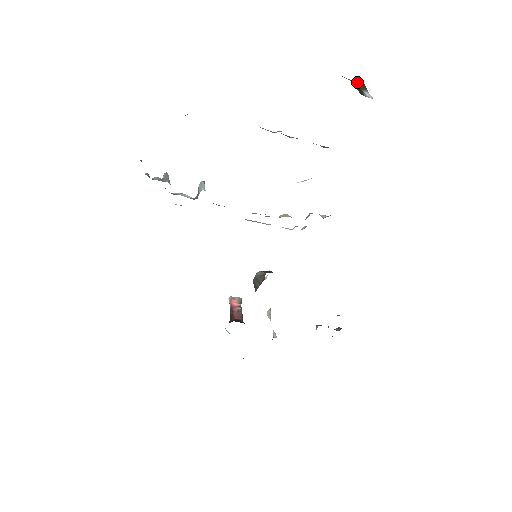
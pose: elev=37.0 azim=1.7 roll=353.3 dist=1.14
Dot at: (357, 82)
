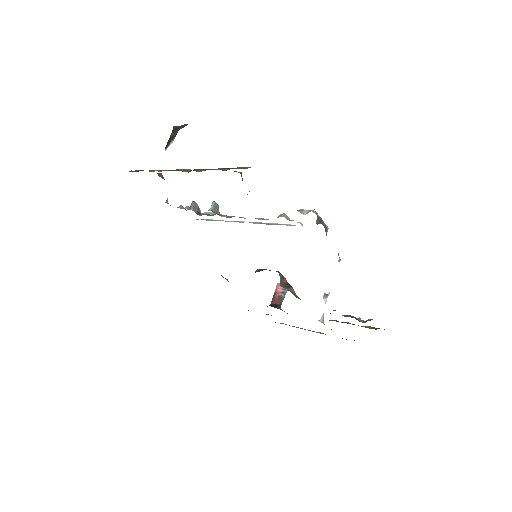
Dot at: (180, 128)
